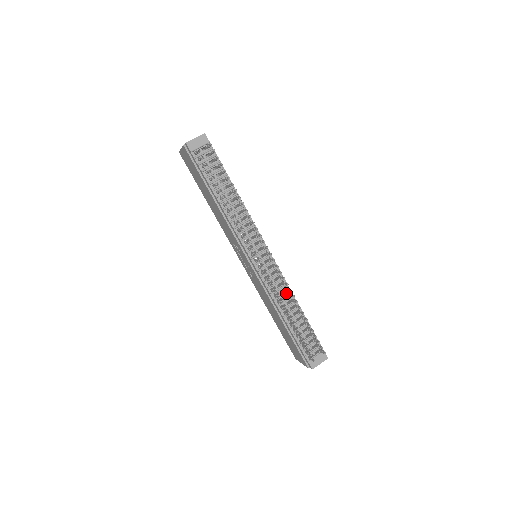
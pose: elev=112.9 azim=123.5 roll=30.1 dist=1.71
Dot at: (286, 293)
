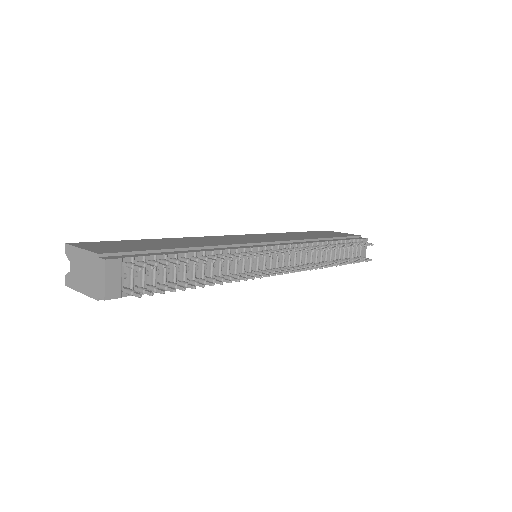
Dot at: occluded
